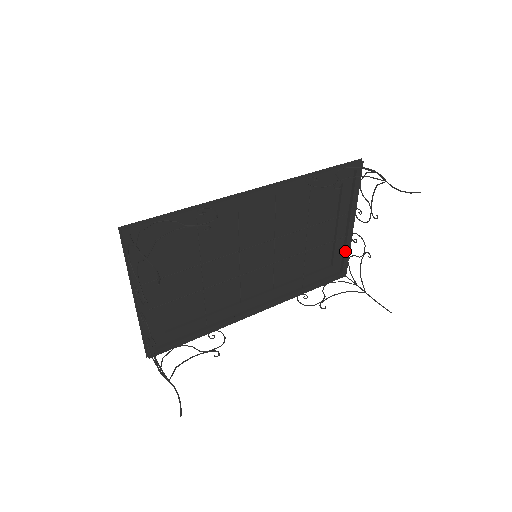
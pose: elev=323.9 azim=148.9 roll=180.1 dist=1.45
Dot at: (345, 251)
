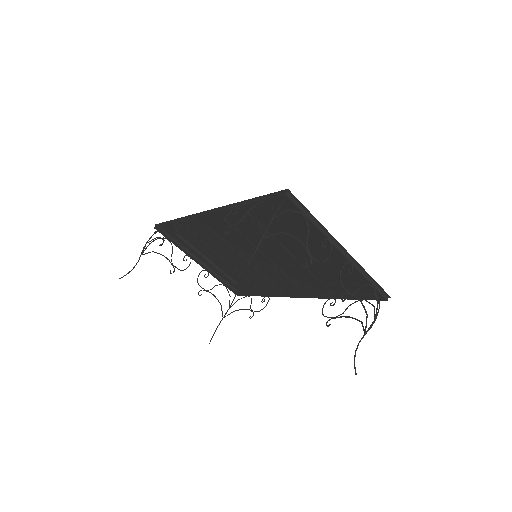
Dot at: (357, 276)
